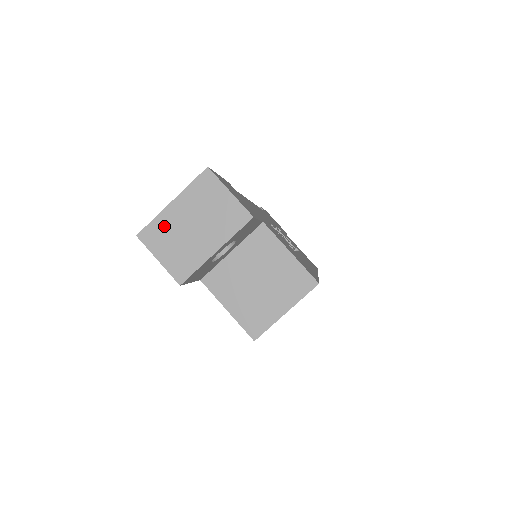
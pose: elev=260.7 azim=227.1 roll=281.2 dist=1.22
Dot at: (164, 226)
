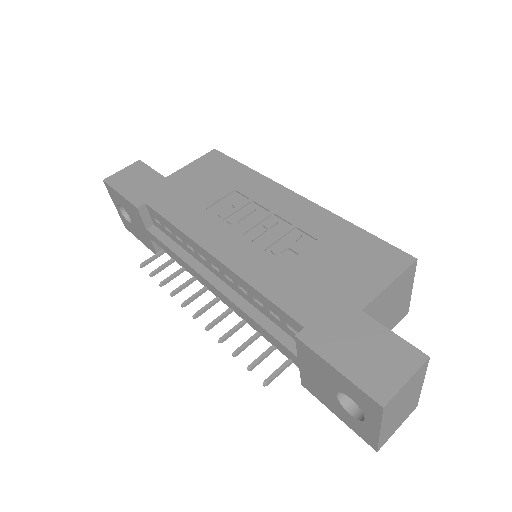
Dot at: (387, 432)
